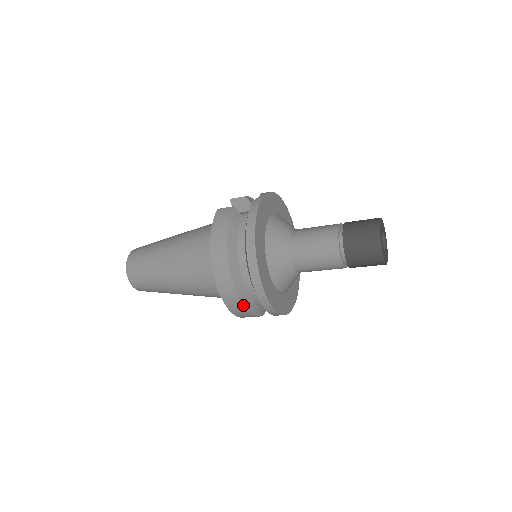
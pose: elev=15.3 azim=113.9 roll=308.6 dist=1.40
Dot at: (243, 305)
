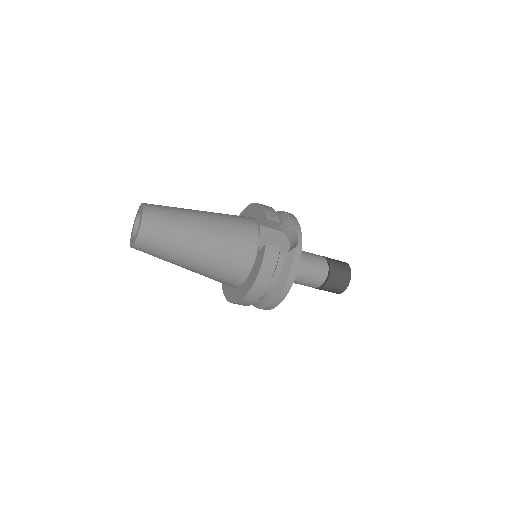
Dot at: occluded
